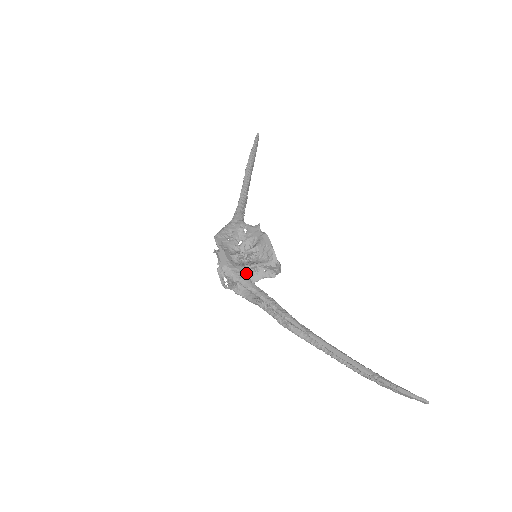
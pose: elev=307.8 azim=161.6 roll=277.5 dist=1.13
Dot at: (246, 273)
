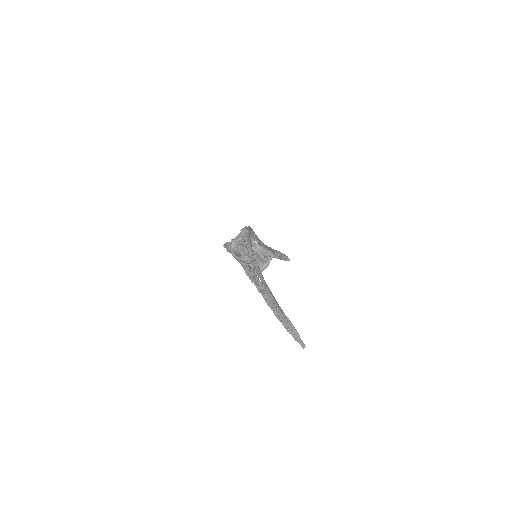
Dot at: (245, 252)
